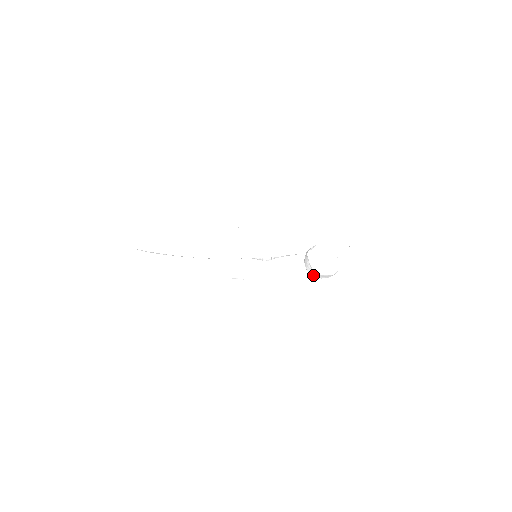
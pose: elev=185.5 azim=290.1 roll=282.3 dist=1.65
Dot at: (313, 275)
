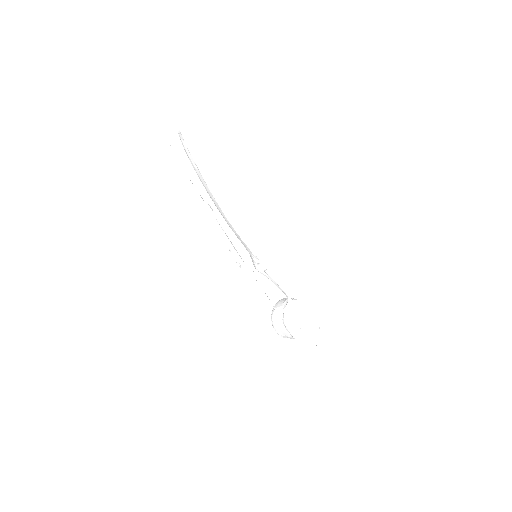
Dot at: (274, 322)
